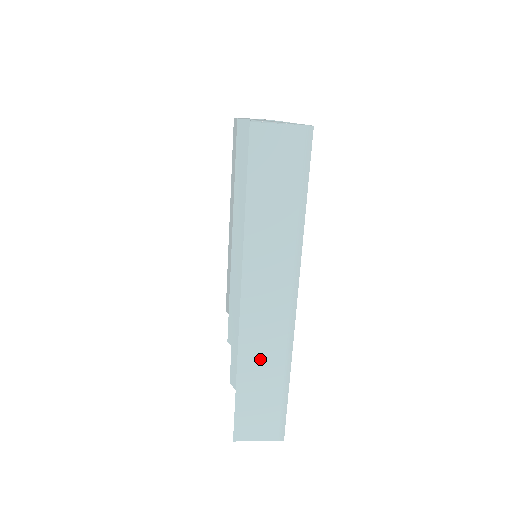
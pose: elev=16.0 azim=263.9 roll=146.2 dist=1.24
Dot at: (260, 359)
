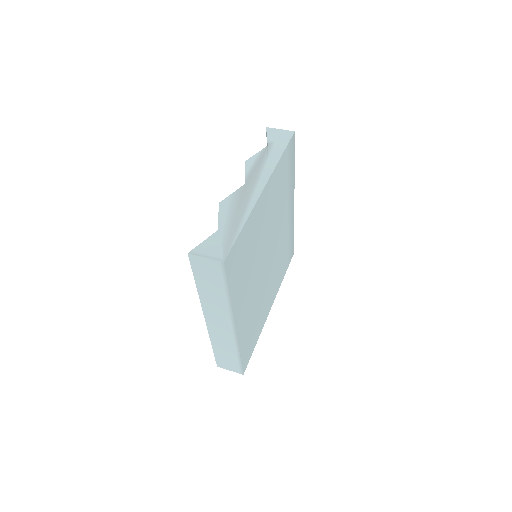
Dot at: (222, 343)
